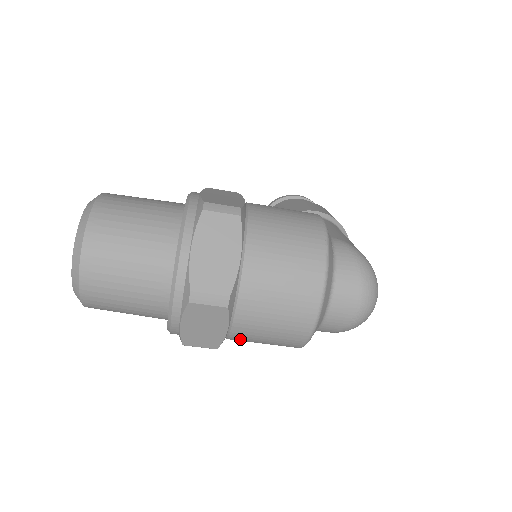
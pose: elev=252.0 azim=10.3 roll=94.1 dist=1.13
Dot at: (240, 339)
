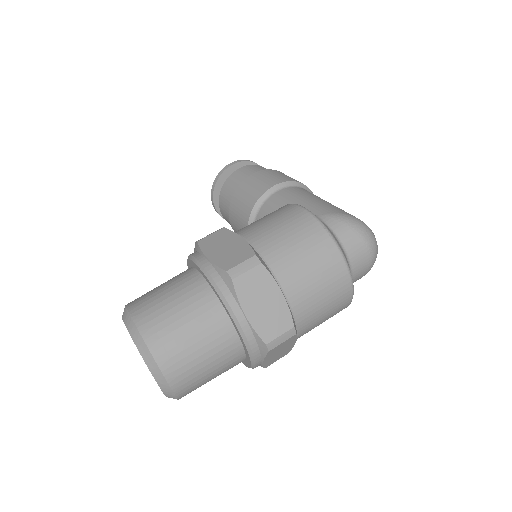
Dot at: occluded
